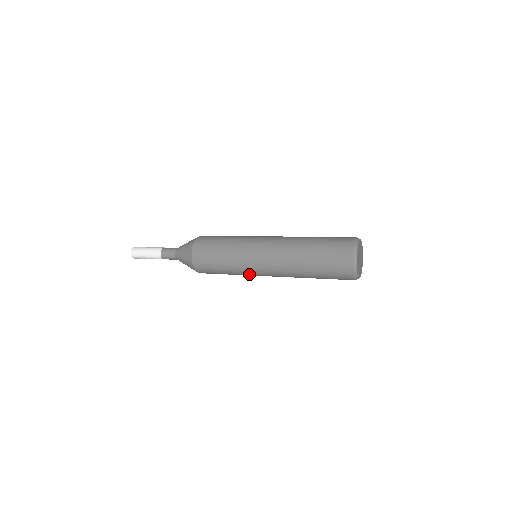
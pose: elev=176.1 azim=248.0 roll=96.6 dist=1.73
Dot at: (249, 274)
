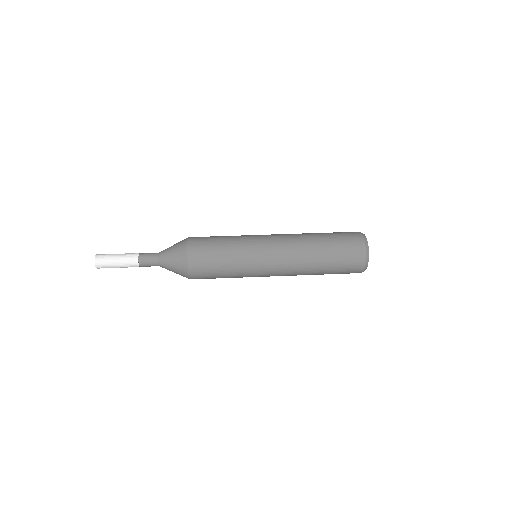
Dot at: (253, 275)
